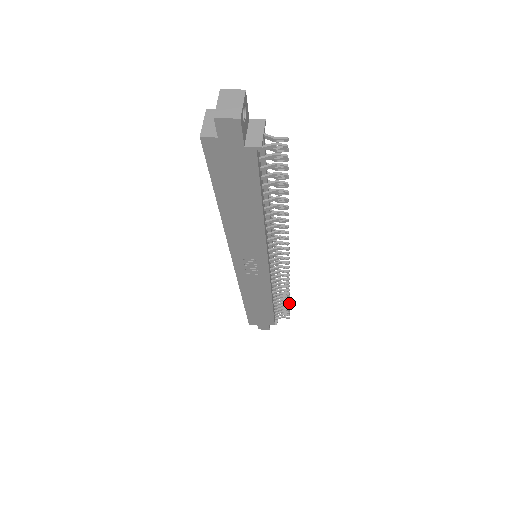
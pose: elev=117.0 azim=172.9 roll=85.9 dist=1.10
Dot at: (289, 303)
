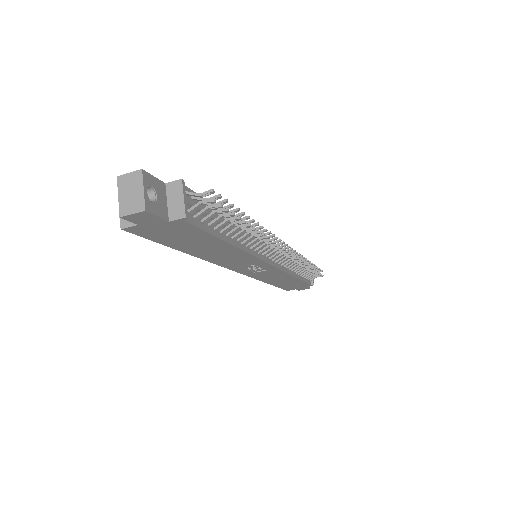
Dot at: (315, 269)
